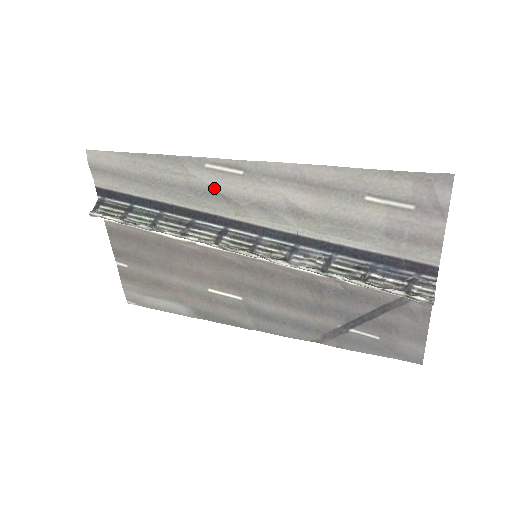
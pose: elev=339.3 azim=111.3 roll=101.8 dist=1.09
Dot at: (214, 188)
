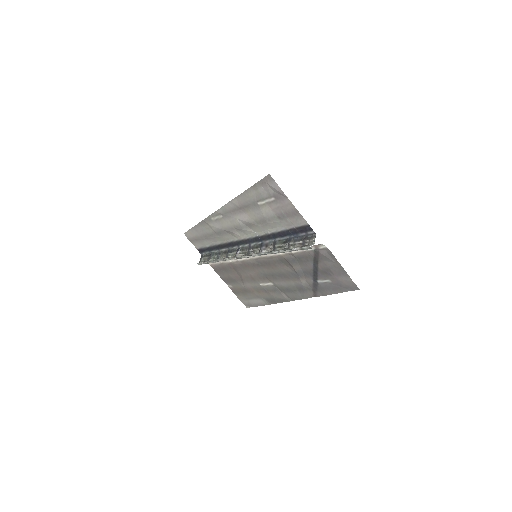
Dot at: (220, 229)
